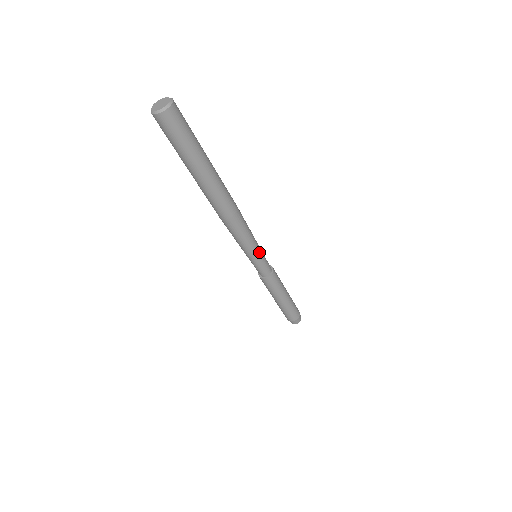
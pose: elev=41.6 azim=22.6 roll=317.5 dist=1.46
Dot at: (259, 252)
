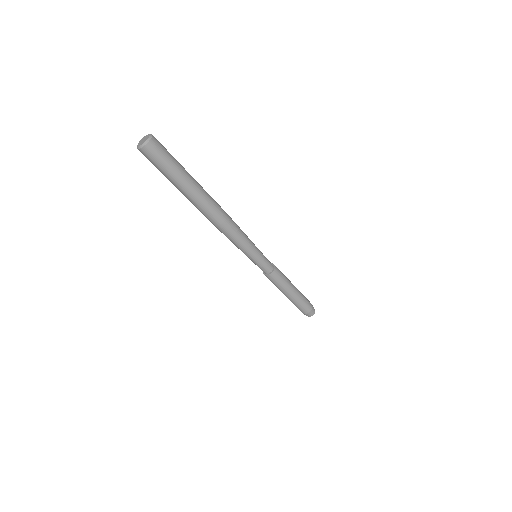
Dot at: (257, 251)
